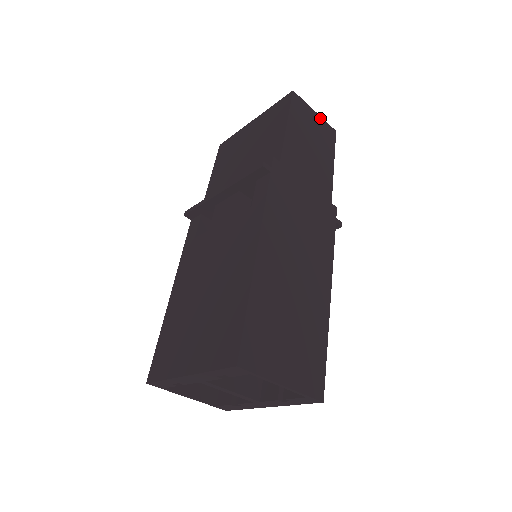
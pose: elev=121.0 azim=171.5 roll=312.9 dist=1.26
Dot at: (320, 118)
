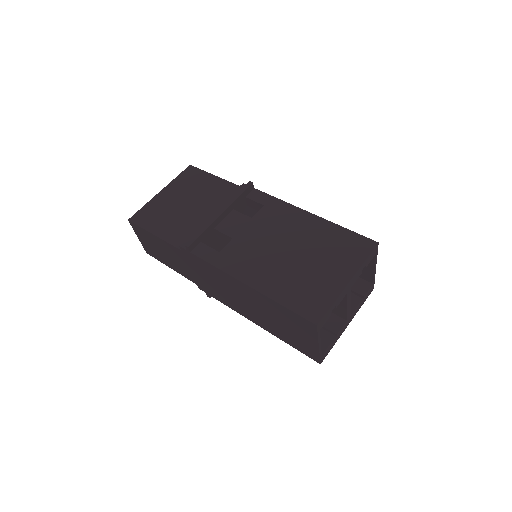
Dot at: occluded
